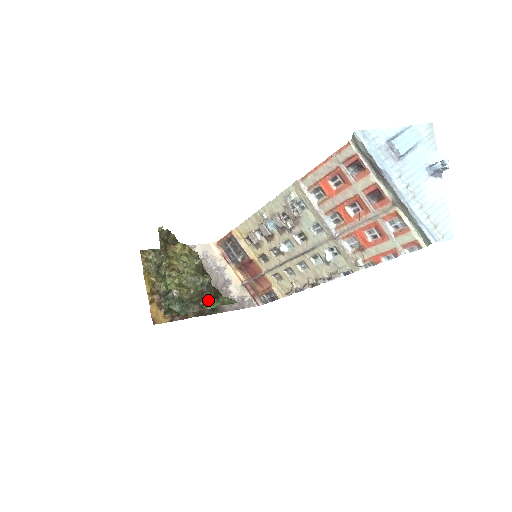
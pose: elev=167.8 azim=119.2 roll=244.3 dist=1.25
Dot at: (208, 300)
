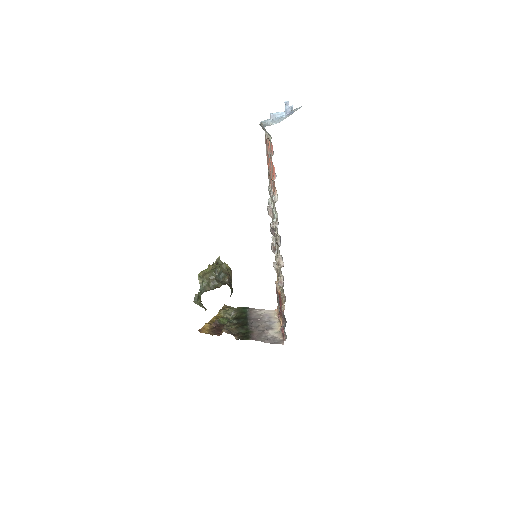
Dot at: (219, 287)
